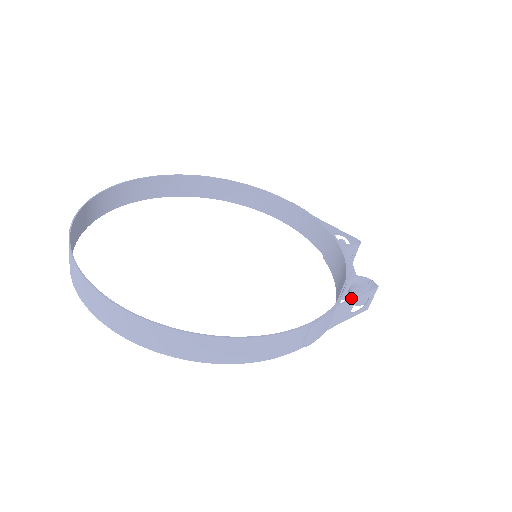
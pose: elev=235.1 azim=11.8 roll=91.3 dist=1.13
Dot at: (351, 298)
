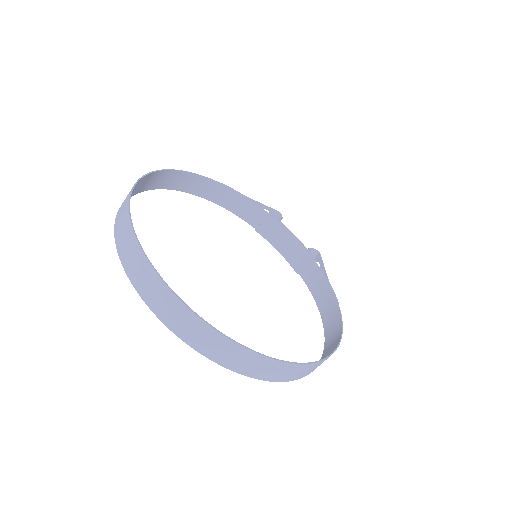
Dot at: (325, 271)
